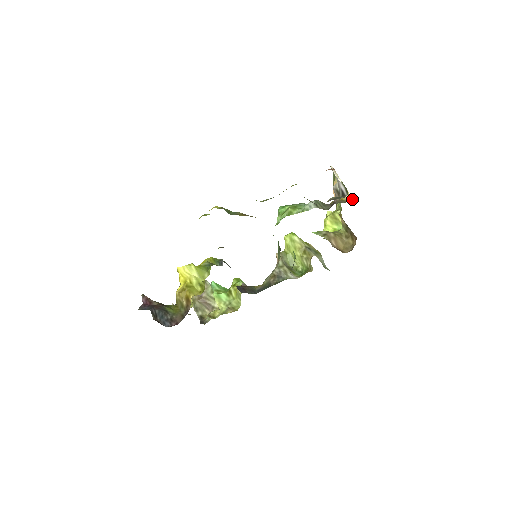
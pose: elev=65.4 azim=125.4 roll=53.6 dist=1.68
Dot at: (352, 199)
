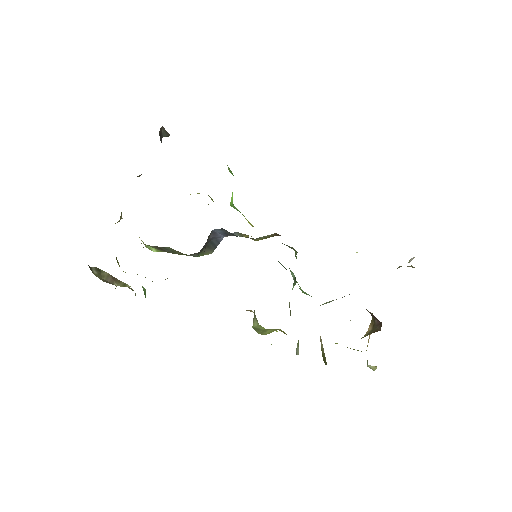
Dot at: occluded
